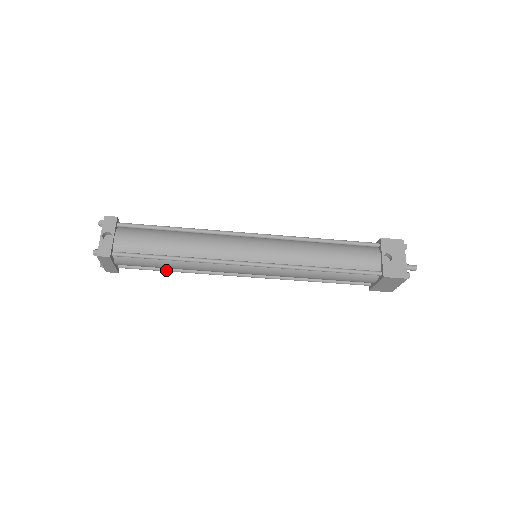
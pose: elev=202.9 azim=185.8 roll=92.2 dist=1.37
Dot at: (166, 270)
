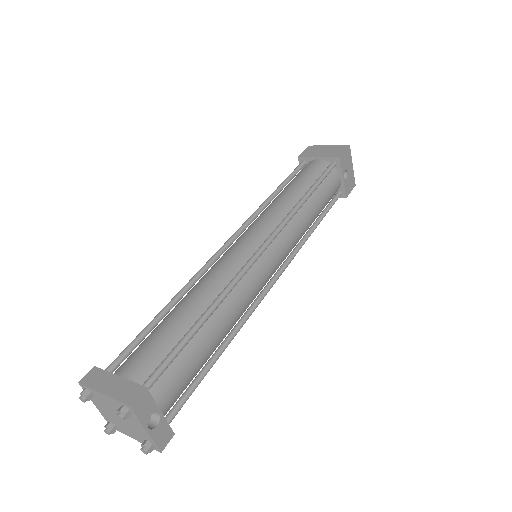
Dot at: occluded
